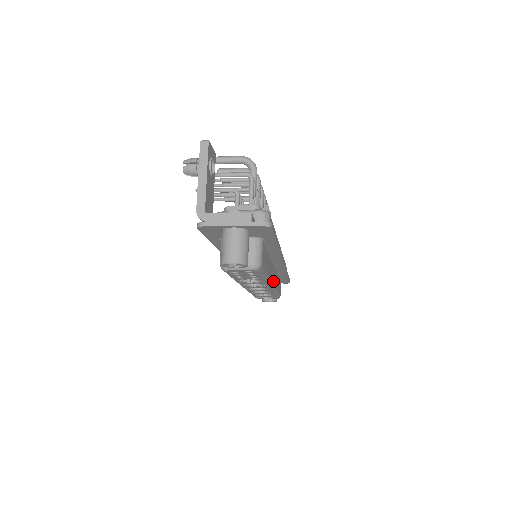
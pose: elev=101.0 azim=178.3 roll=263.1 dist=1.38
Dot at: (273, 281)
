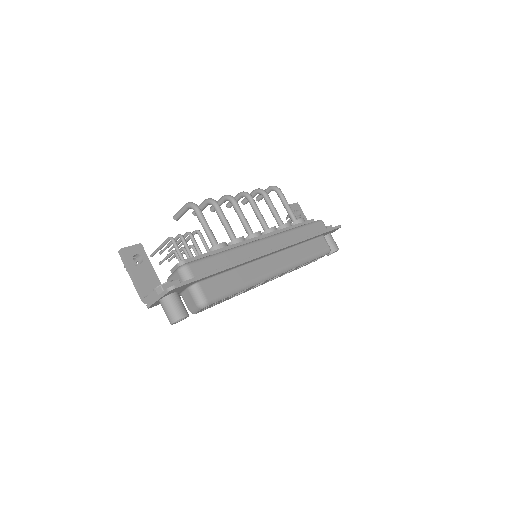
Dot at: (274, 270)
